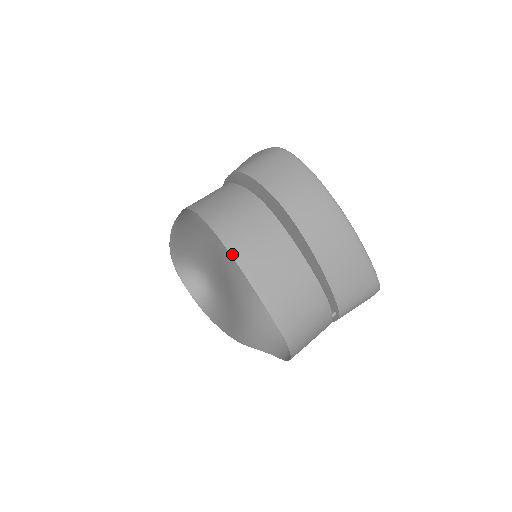
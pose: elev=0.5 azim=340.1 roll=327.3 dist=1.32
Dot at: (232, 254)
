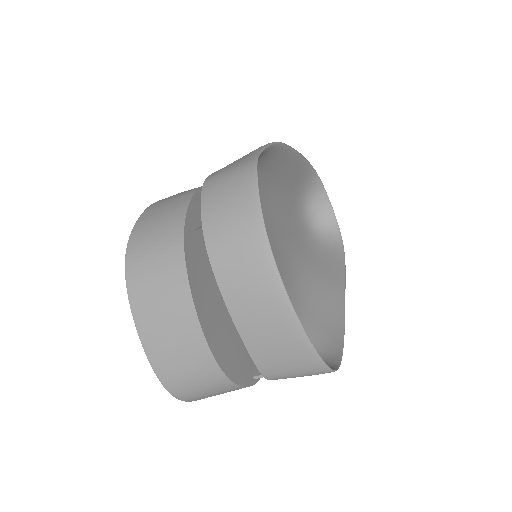
Dot at: (129, 295)
